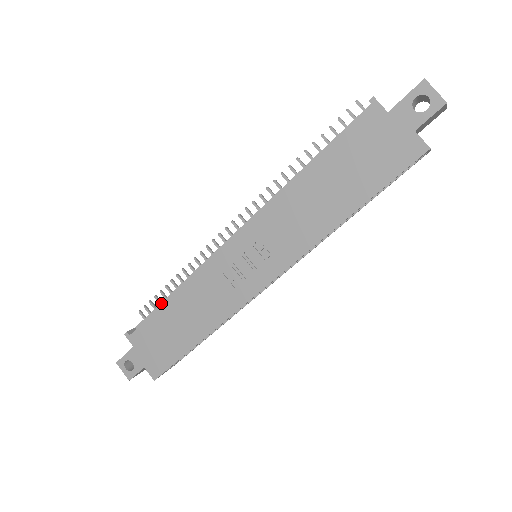
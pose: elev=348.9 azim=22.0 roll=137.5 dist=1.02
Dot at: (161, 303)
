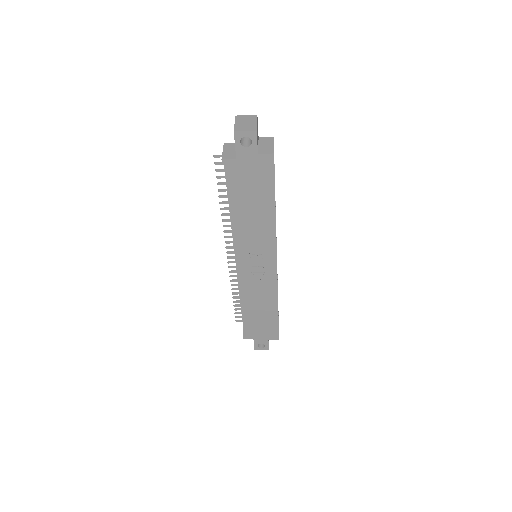
Dot at: (241, 312)
